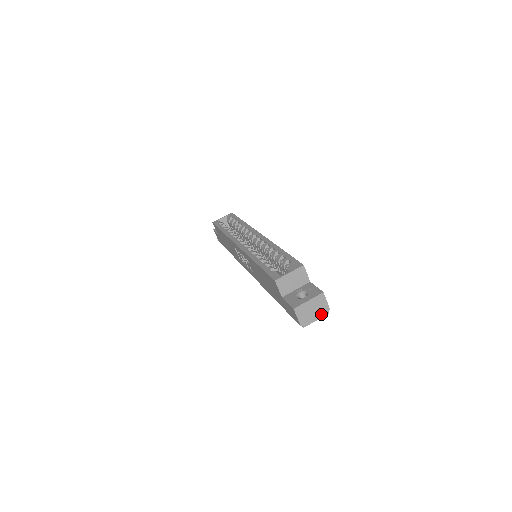
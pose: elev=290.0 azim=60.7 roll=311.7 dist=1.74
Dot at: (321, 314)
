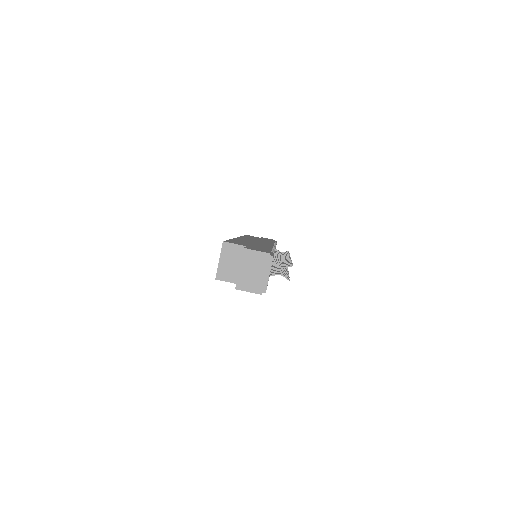
Dot at: (266, 266)
